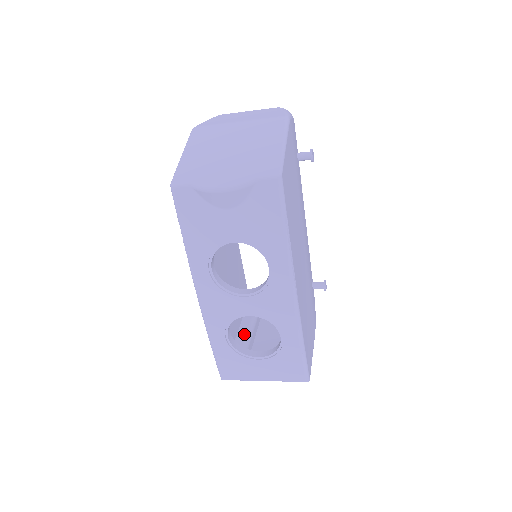
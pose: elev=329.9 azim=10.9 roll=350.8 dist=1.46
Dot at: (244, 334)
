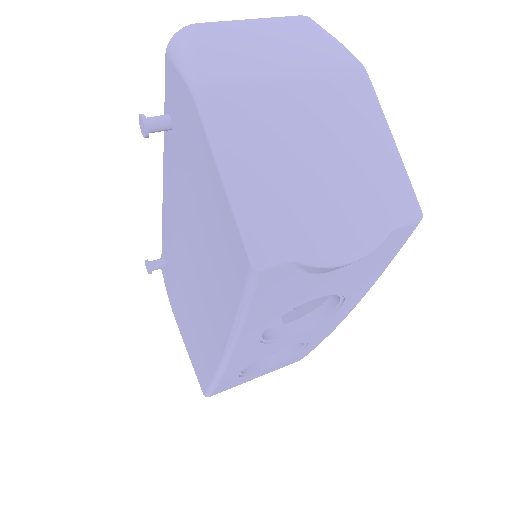
Dot at: occluded
